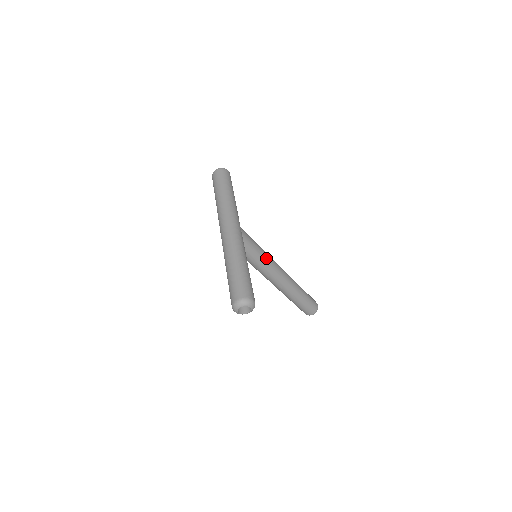
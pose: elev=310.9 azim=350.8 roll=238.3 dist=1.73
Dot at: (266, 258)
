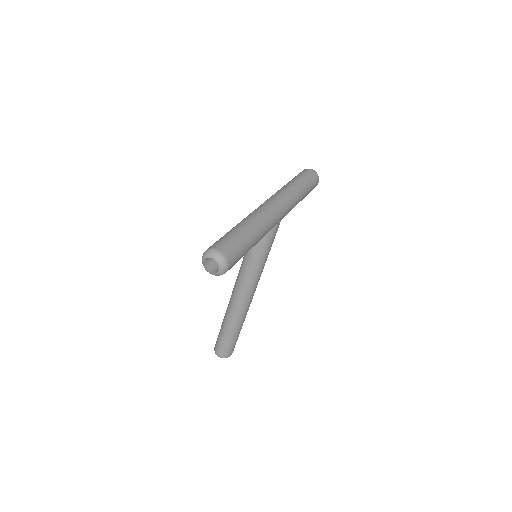
Dot at: (260, 267)
